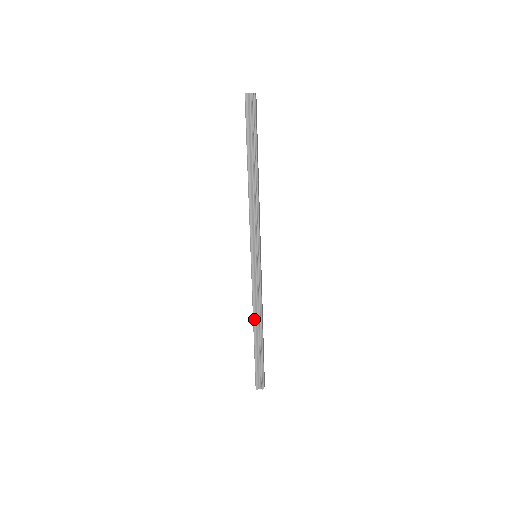
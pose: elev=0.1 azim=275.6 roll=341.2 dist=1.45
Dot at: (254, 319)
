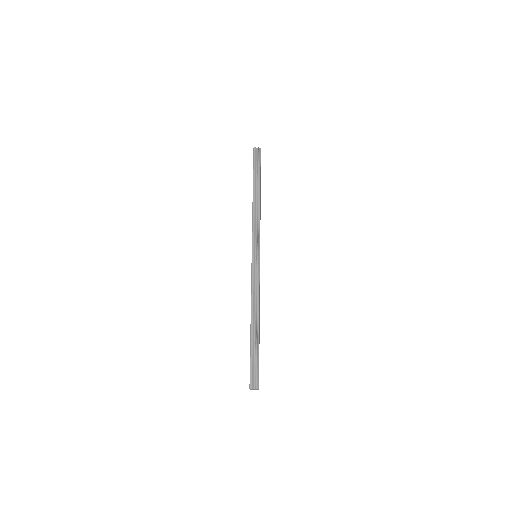
Dot at: (252, 309)
